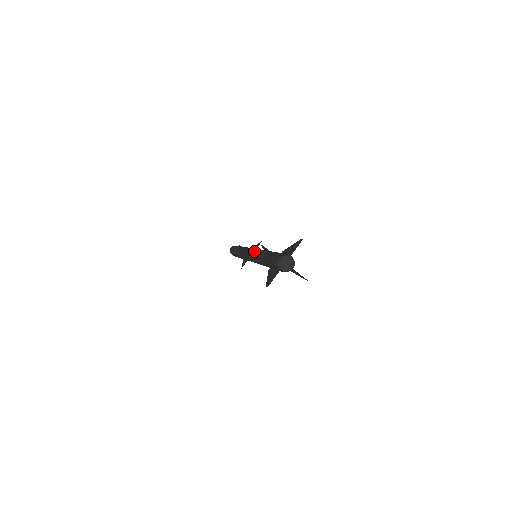
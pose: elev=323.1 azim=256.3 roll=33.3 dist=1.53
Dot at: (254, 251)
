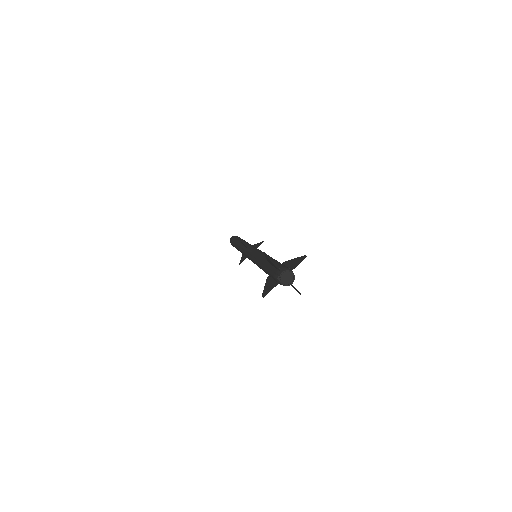
Dot at: (255, 252)
